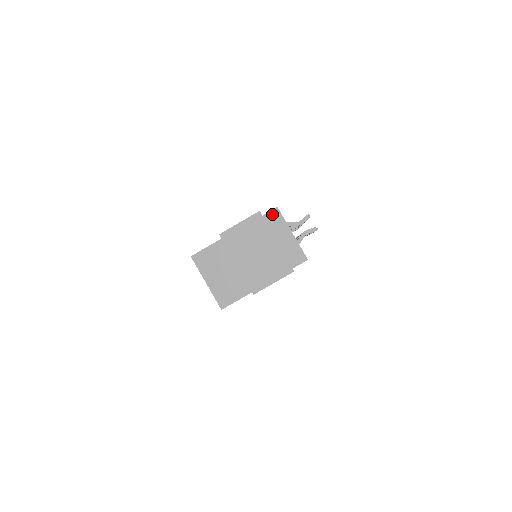
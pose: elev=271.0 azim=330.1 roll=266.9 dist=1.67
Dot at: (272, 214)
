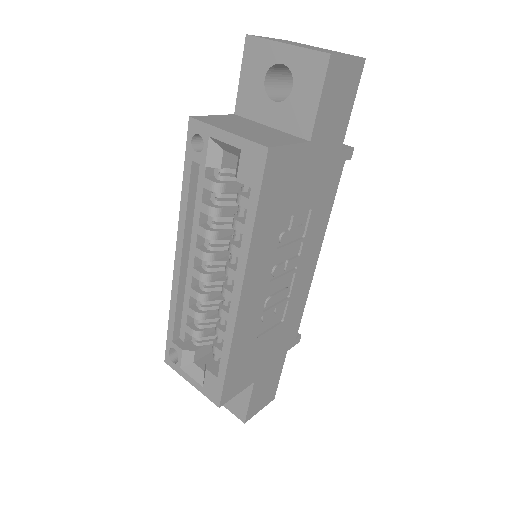
Dot at: occluded
